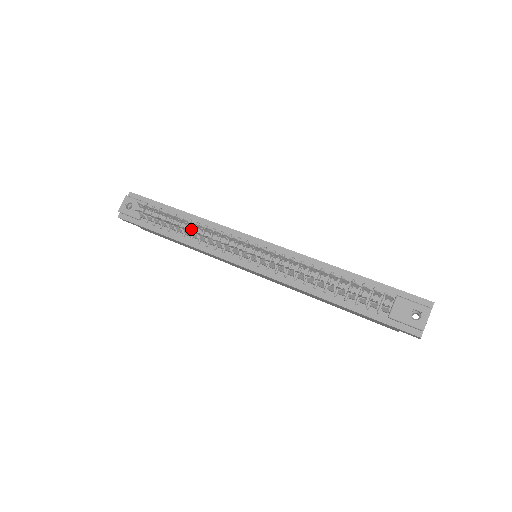
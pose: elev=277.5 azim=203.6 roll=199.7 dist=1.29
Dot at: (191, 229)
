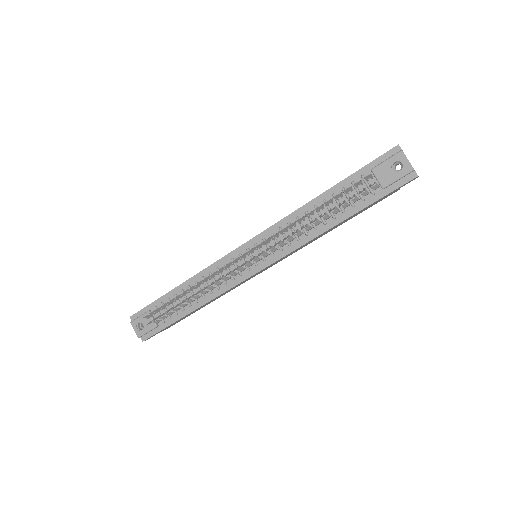
Dot at: (196, 291)
